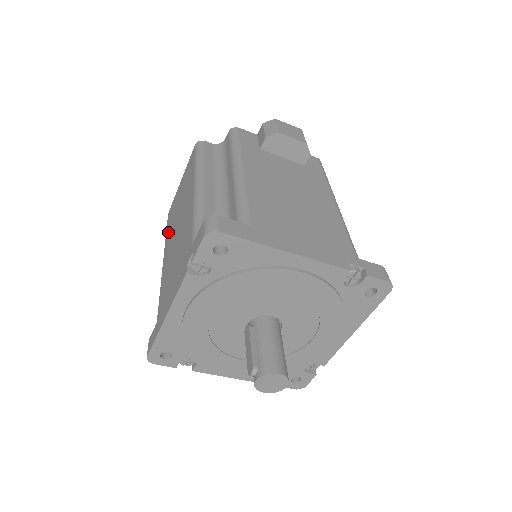
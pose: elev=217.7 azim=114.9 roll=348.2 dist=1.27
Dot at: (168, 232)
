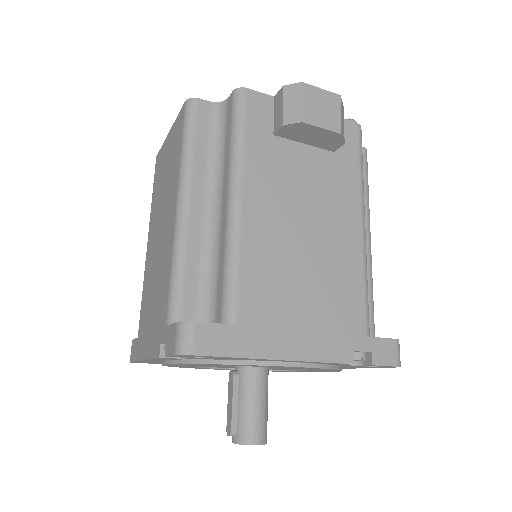
Dot at: (153, 201)
